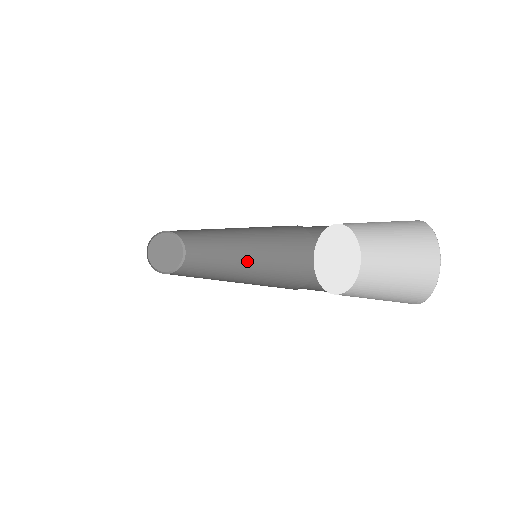
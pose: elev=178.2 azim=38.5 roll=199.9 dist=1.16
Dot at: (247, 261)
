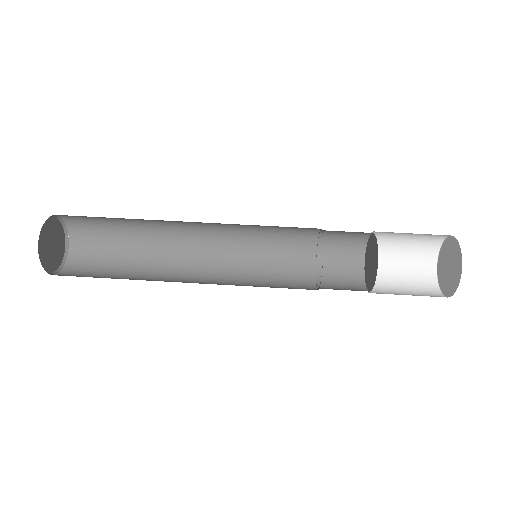
Dot at: (207, 248)
